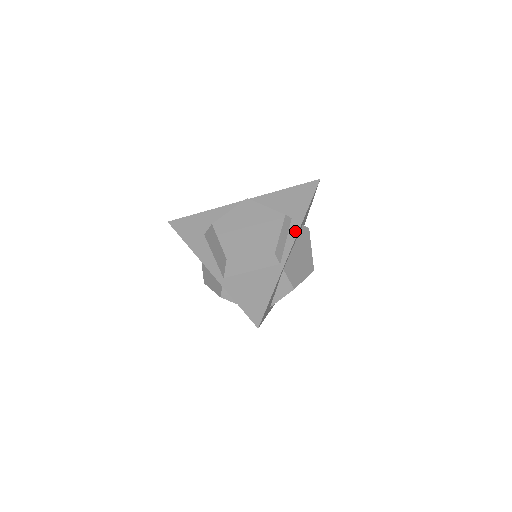
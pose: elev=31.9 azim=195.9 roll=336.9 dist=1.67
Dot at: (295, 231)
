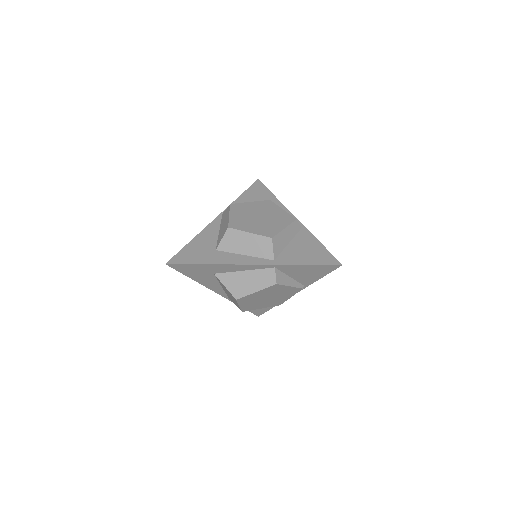
Dot at: (284, 209)
